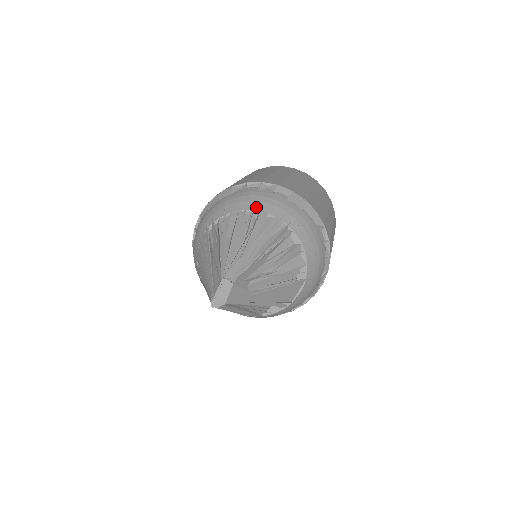
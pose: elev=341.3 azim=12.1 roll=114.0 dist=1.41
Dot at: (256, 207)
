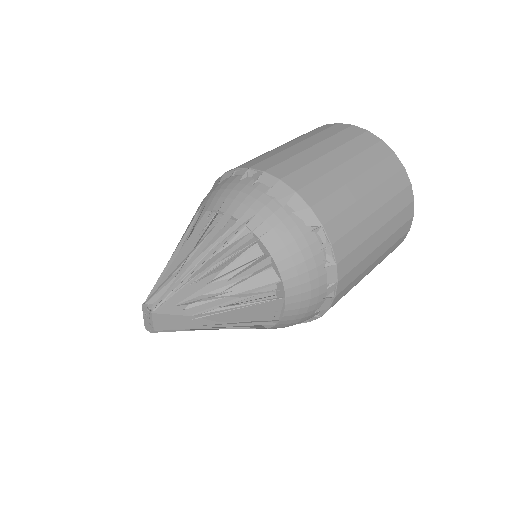
Dot at: (222, 207)
